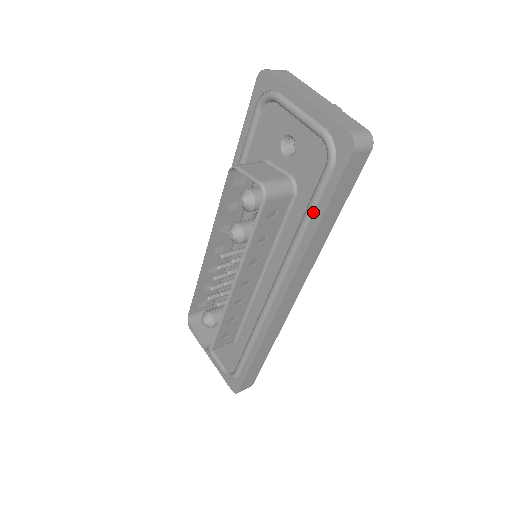
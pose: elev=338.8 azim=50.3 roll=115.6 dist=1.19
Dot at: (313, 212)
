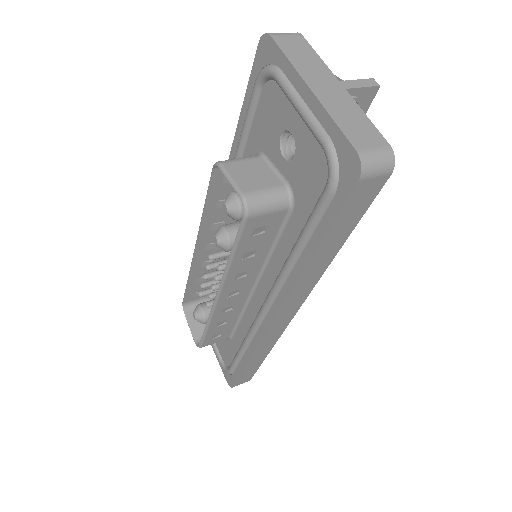
Dot at: (308, 238)
